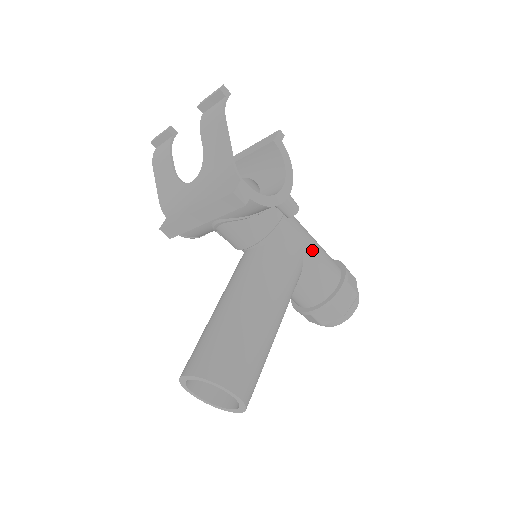
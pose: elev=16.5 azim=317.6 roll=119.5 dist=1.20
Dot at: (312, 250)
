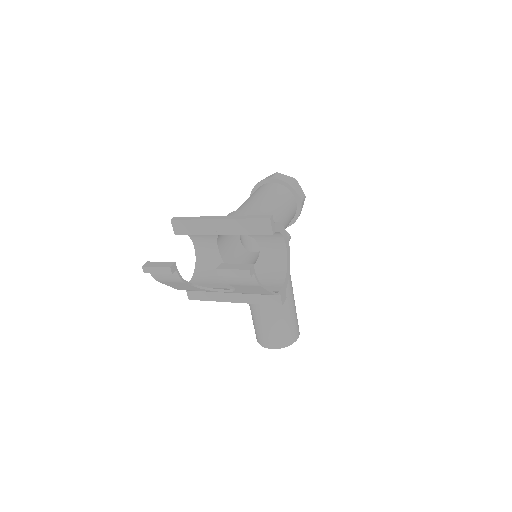
Dot at: (285, 219)
